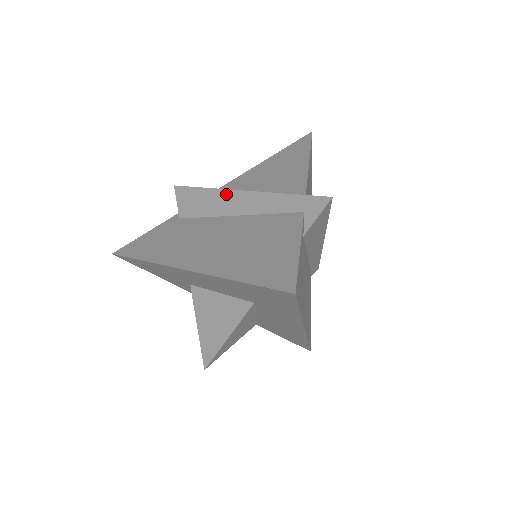
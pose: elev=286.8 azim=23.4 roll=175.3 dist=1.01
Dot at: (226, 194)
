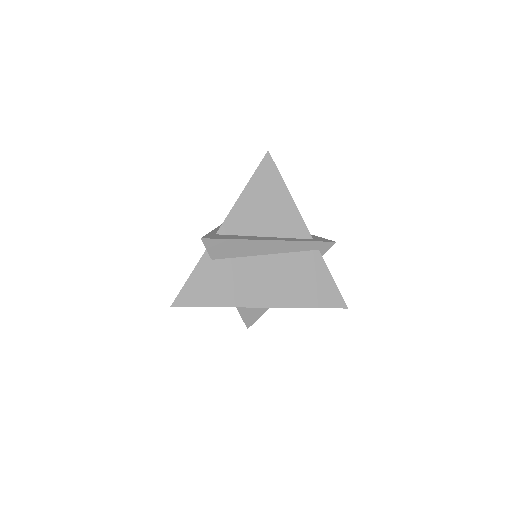
Dot at: (259, 243)
